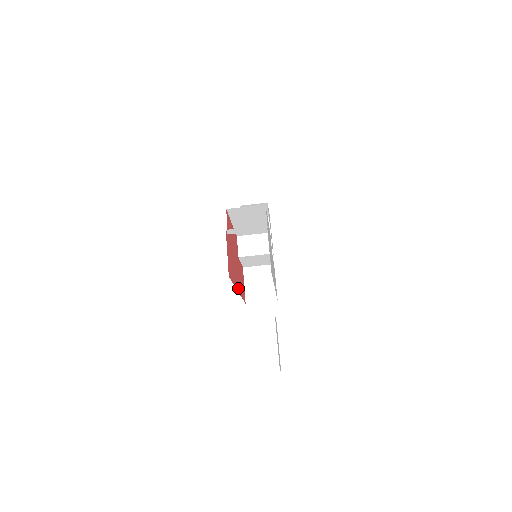
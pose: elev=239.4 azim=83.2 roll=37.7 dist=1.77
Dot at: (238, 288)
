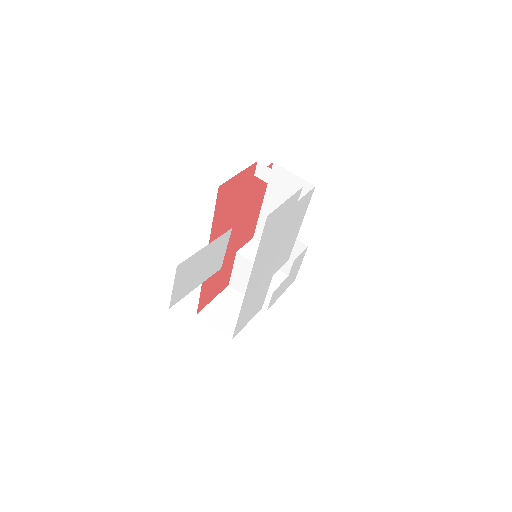
Dot at: occluded
